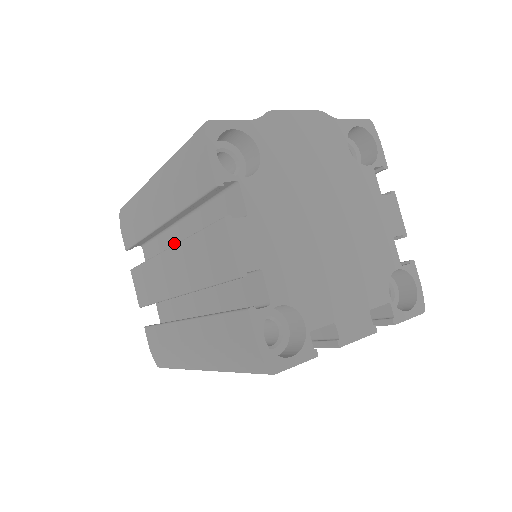
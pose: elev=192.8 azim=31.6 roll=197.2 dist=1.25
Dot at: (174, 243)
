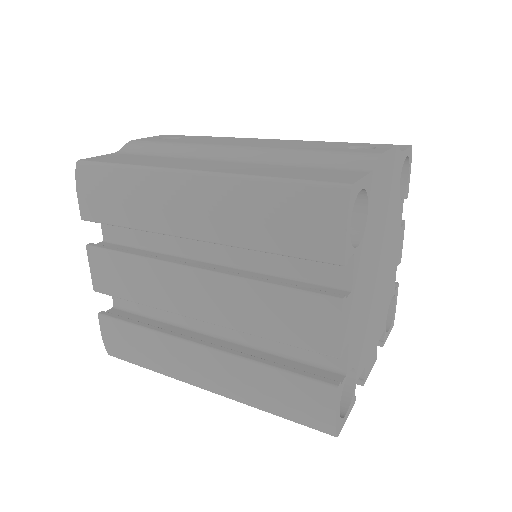
Dot at: (184, 245)
